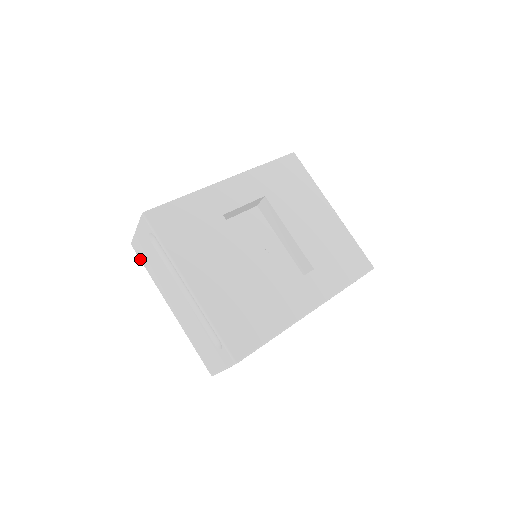
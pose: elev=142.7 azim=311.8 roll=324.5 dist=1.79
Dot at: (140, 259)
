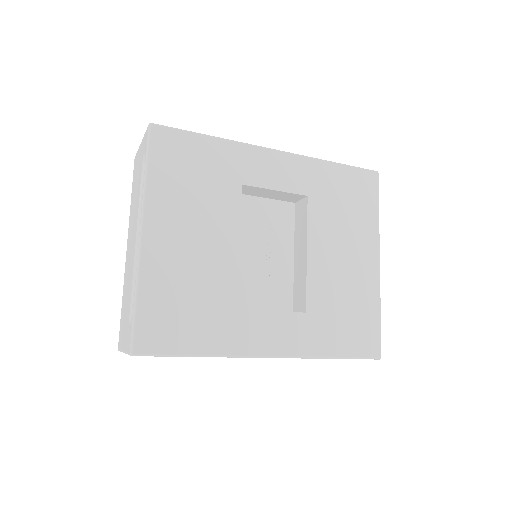
Dot at: (133, 179)
